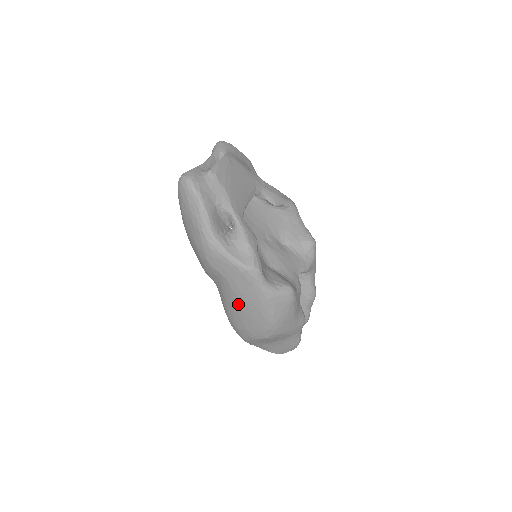
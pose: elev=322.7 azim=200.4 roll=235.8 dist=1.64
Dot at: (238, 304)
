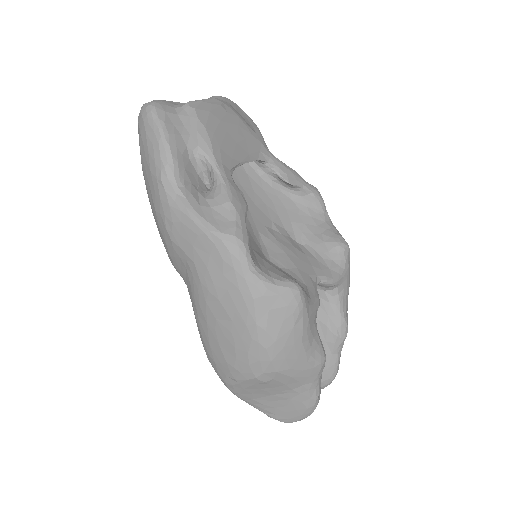
Dot at: (211, 309)
